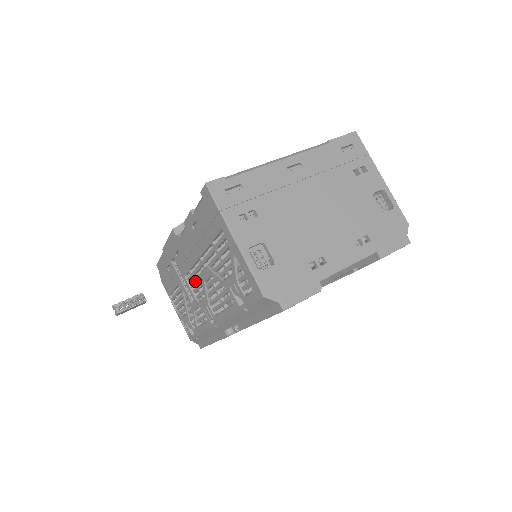
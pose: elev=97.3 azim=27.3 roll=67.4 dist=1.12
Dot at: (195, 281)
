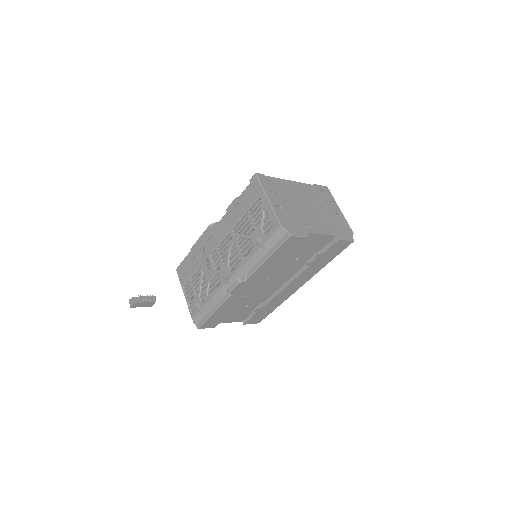
Dot at: (220, 253)
